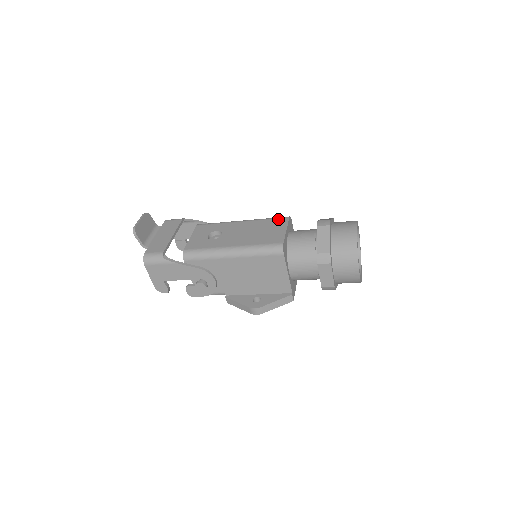
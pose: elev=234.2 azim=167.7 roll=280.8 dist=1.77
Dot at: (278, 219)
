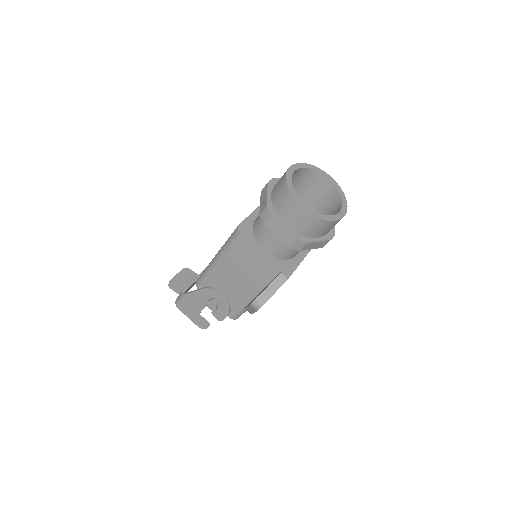
Dot at: occluded
